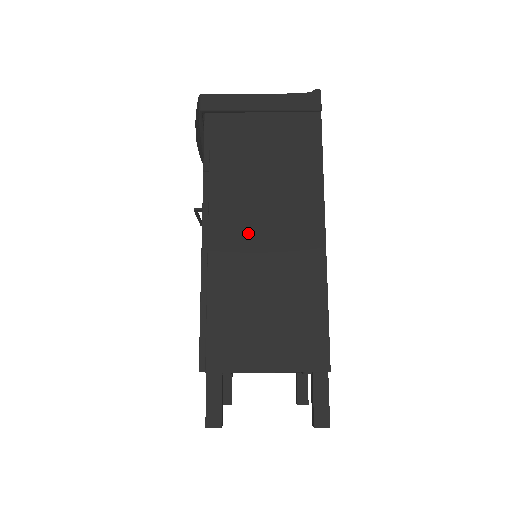
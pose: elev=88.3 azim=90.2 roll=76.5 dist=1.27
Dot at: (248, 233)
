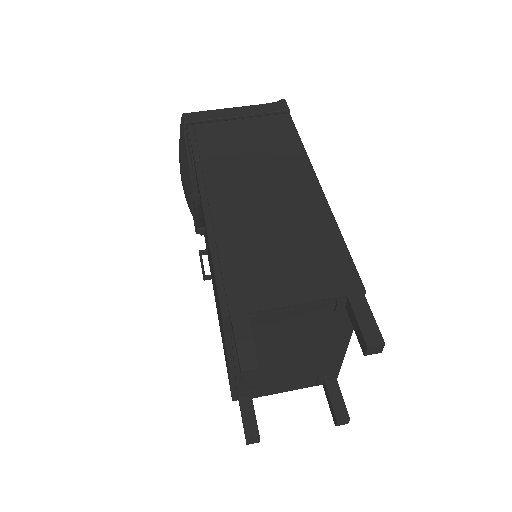
Dot at: (247, 196)
